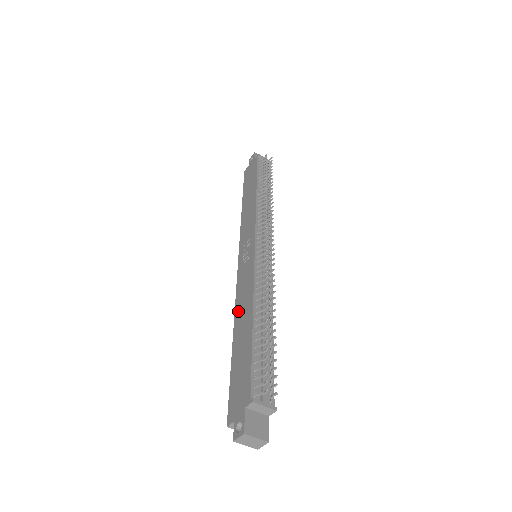
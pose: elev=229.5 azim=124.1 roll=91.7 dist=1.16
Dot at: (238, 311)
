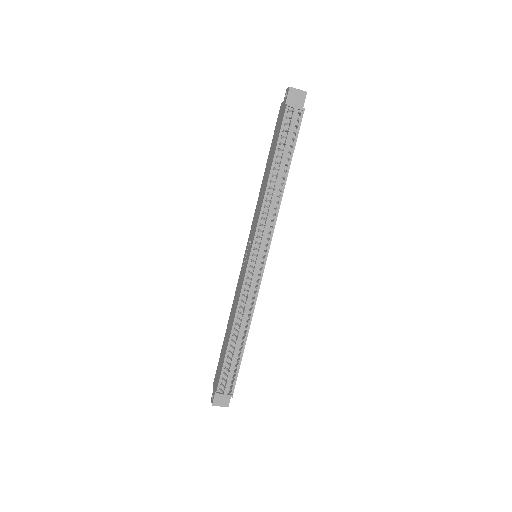
Dot at: (232, 308)
